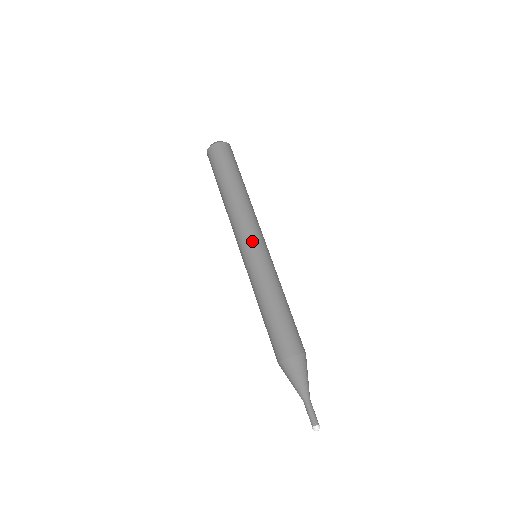
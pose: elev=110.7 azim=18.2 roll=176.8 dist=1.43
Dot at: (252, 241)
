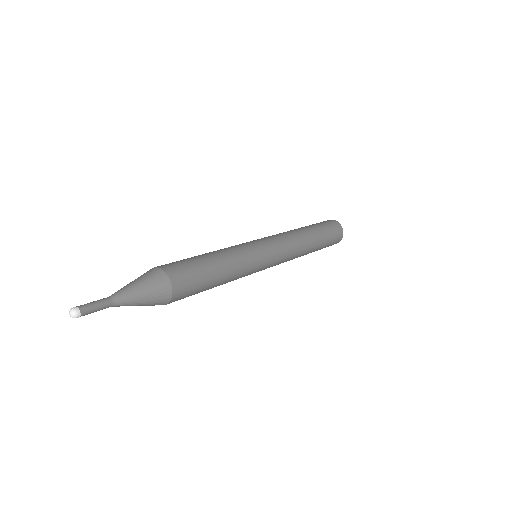
Dot at: (274, 246)
